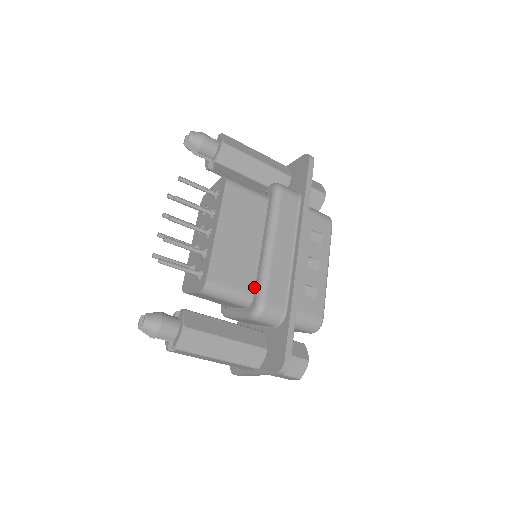
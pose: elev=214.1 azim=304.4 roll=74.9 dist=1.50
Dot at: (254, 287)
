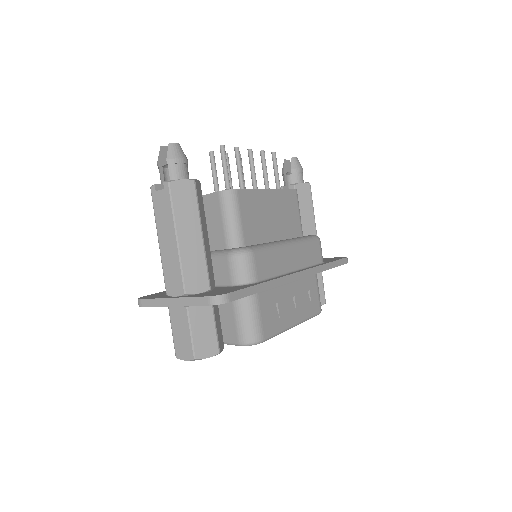
Dot at: occluded
